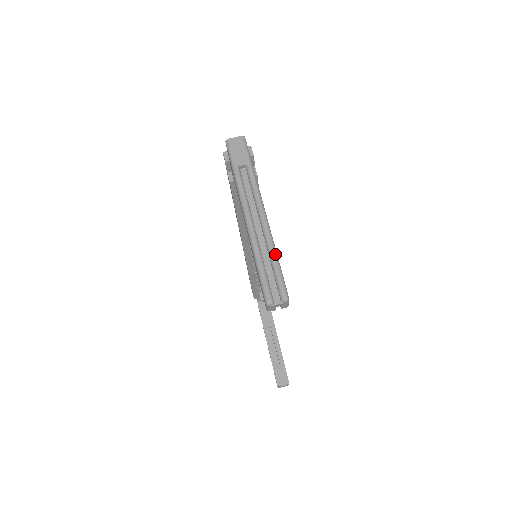
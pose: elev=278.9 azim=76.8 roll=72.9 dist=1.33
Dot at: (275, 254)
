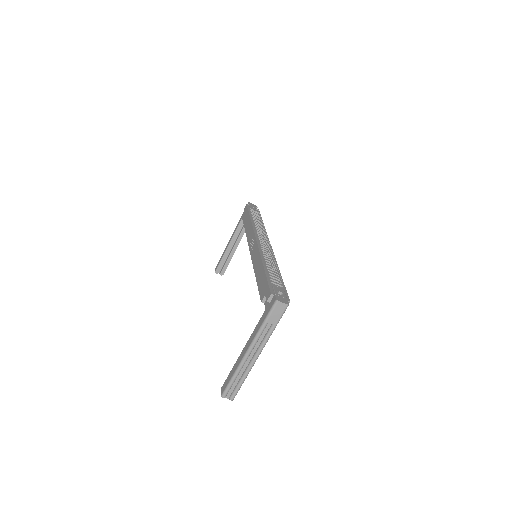
Dot at: occluded
